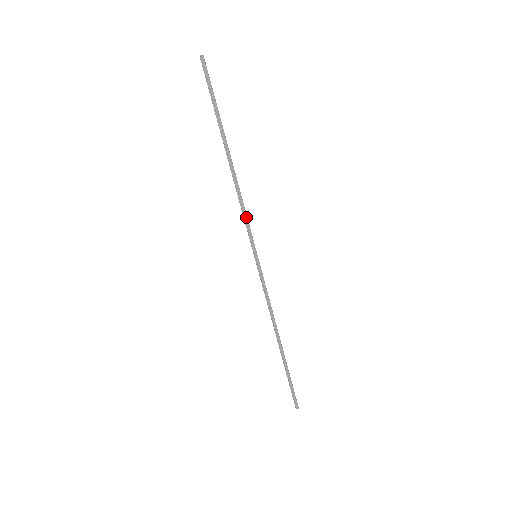
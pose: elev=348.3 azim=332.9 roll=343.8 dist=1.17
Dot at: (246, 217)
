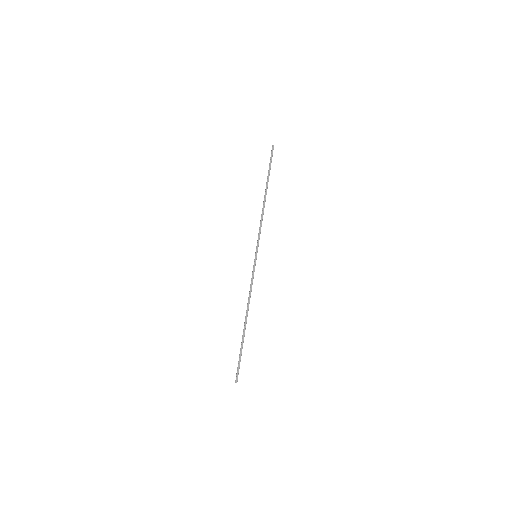
Dot at: (260, 230)
